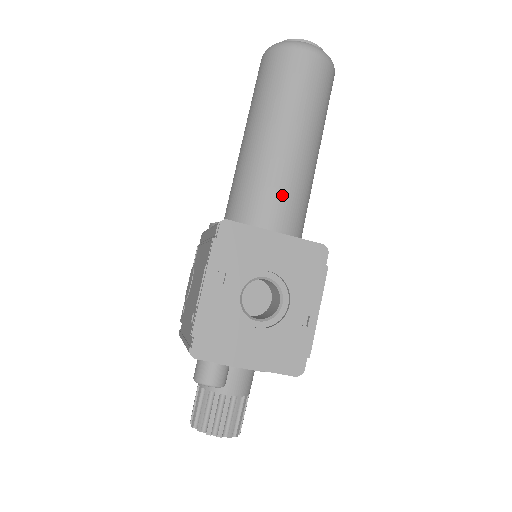
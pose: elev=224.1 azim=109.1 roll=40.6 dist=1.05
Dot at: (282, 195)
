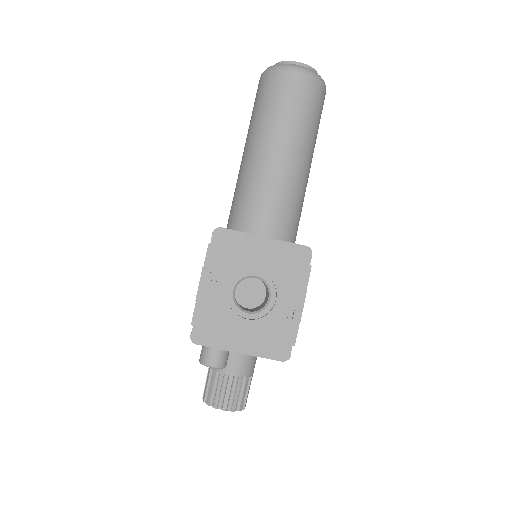
Dot at: (272, 203)
